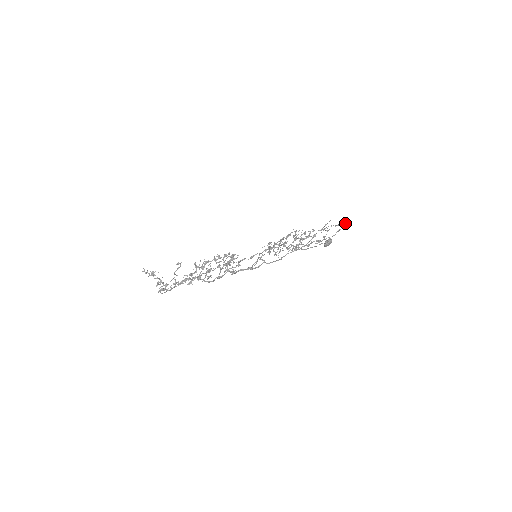
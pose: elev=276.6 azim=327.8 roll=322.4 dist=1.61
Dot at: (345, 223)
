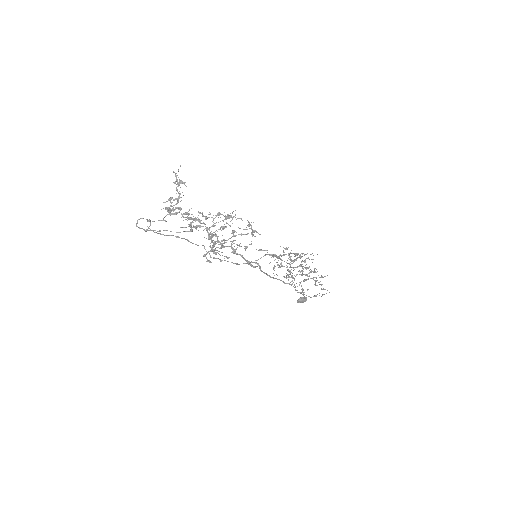
Dot at: occluded
